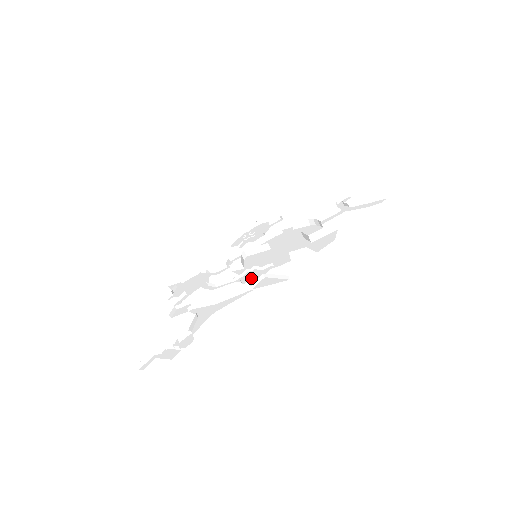
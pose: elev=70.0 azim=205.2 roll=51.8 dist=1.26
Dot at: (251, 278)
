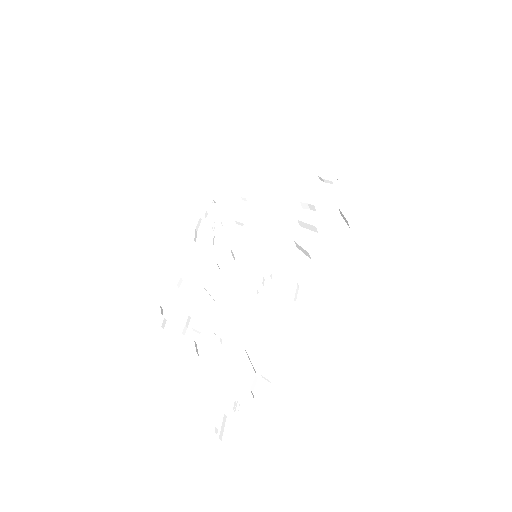
Dot at: (280, 289)
